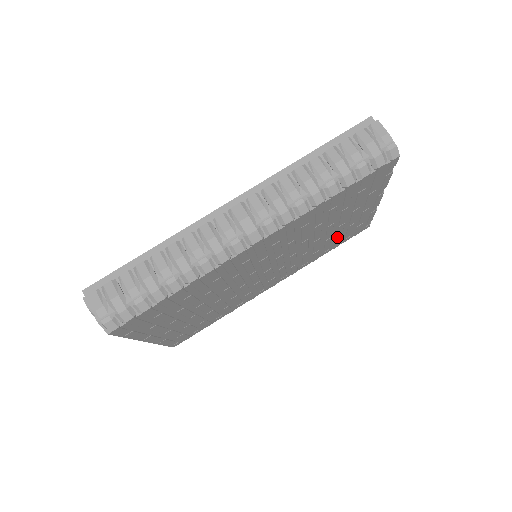
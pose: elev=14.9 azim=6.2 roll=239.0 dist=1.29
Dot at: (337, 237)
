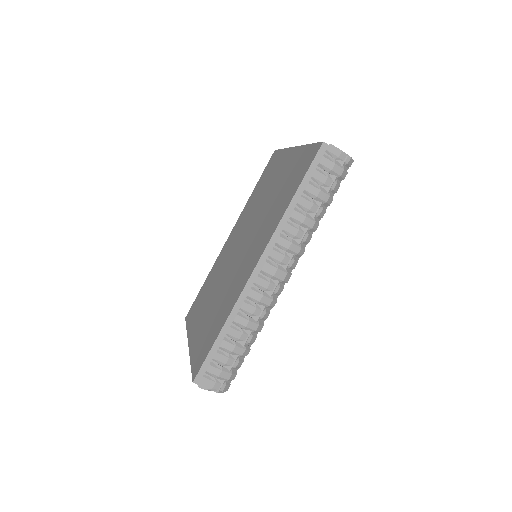
Dot at: occluded
